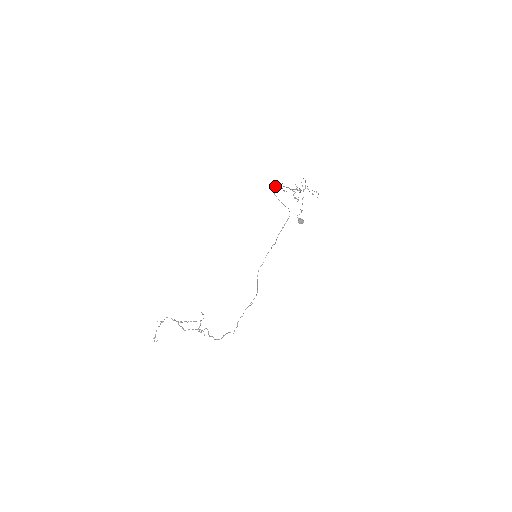
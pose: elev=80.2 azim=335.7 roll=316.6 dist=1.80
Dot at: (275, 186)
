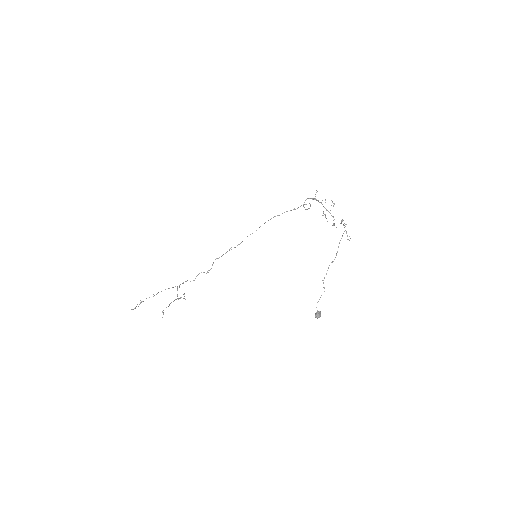
Dot at: (308, 198)
